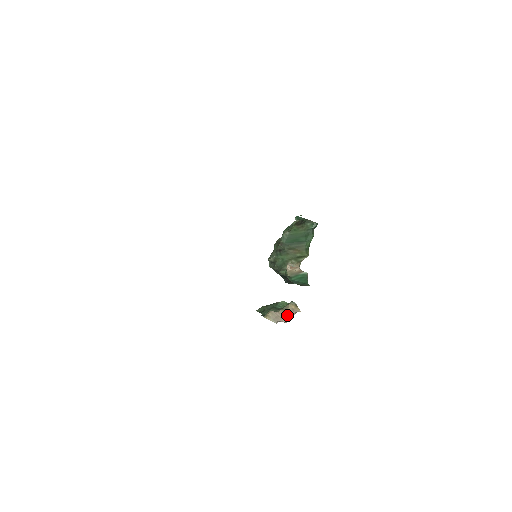
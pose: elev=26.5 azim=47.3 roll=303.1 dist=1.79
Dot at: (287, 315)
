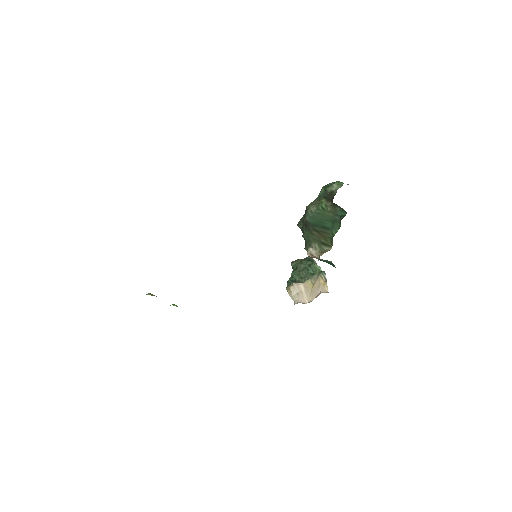
Dot at: (311, 291)
